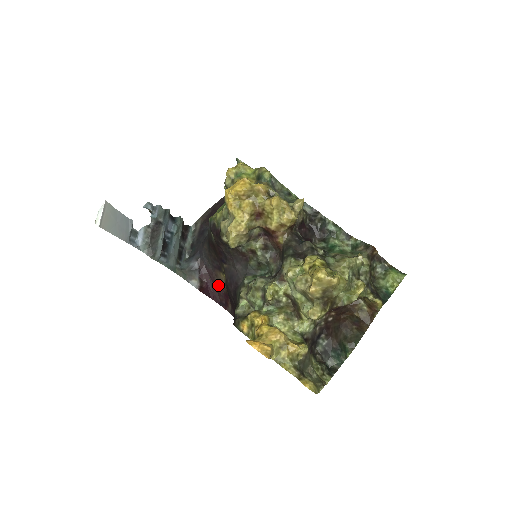
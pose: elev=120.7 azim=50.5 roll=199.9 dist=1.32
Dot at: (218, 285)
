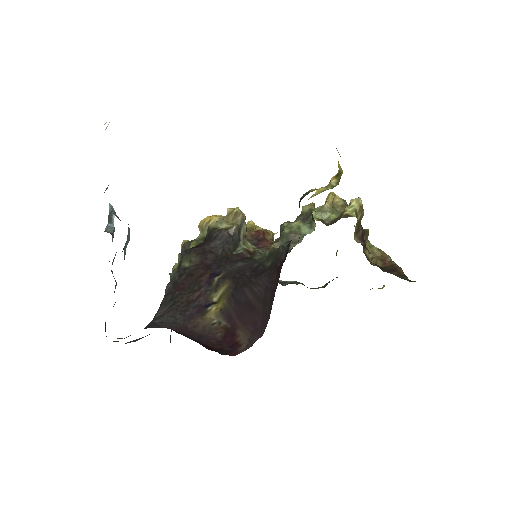
Dot at: (203, 336)
